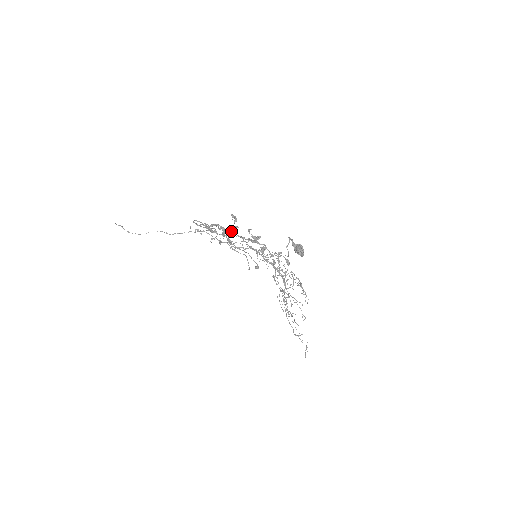
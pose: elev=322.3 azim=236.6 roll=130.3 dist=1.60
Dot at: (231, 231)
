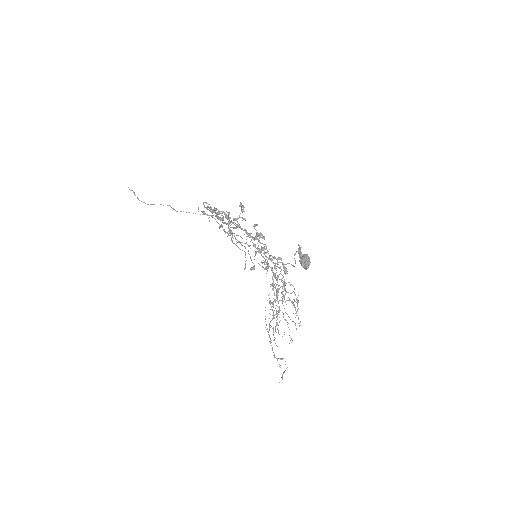
Dot at: occluded
